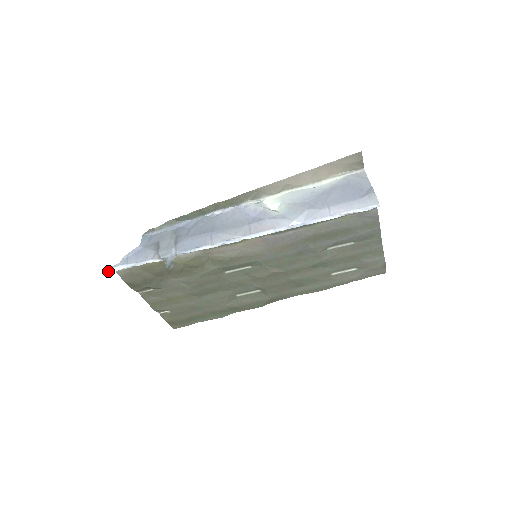
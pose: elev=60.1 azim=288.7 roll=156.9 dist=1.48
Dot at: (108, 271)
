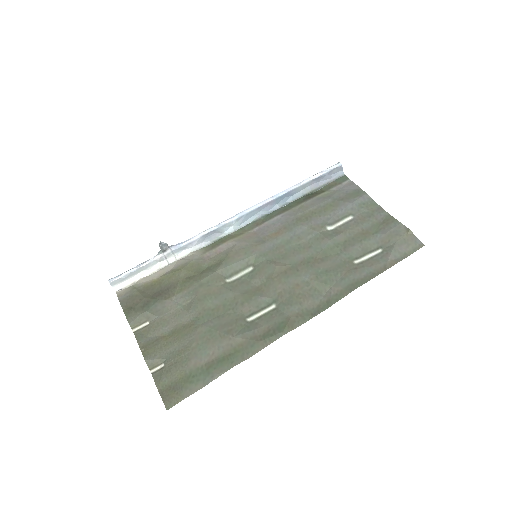
Dot at: (109, 281)
